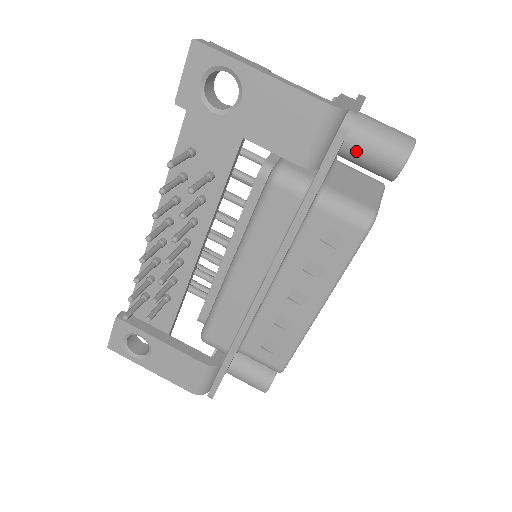
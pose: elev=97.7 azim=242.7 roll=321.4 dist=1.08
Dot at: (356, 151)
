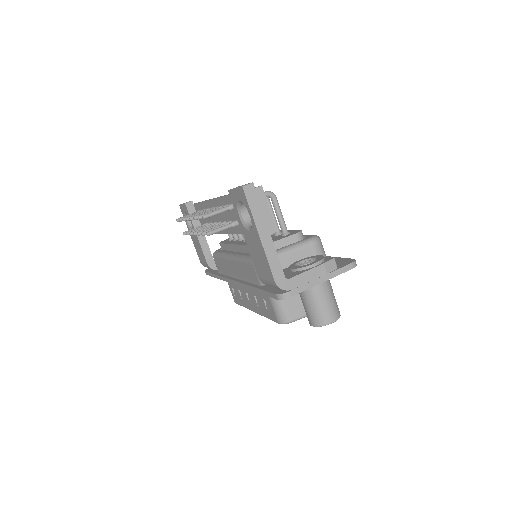
Dot at: (300, 295)
